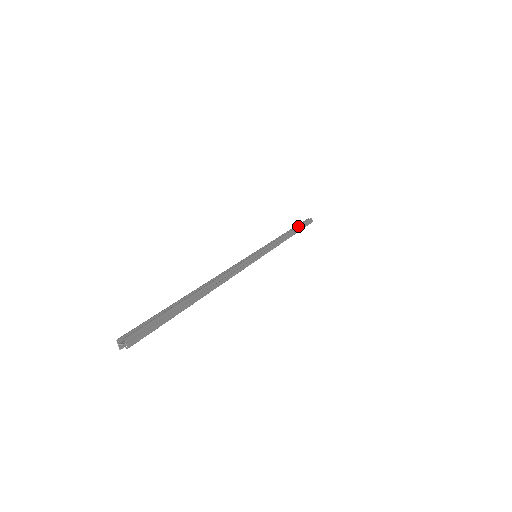
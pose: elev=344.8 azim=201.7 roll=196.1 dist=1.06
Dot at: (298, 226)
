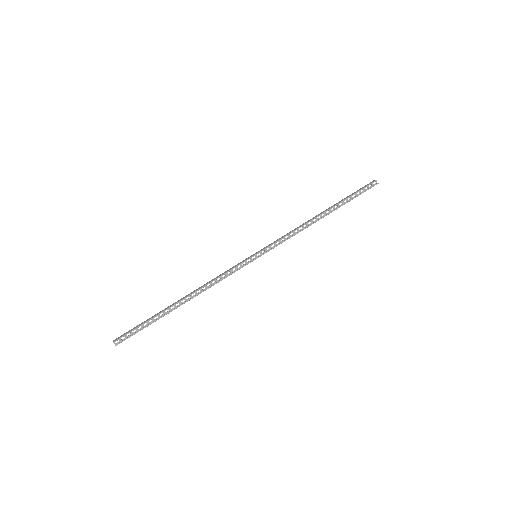
Dot at: occluded
